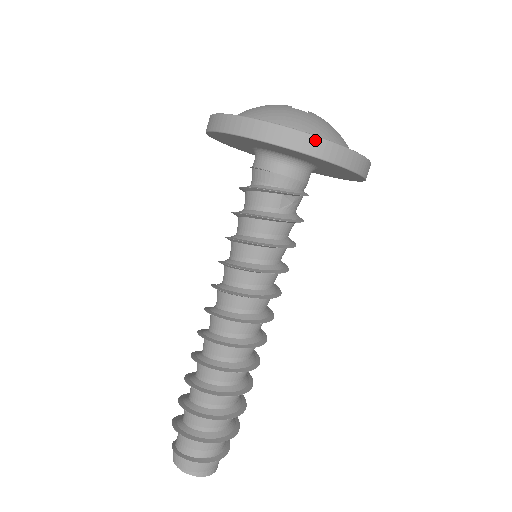
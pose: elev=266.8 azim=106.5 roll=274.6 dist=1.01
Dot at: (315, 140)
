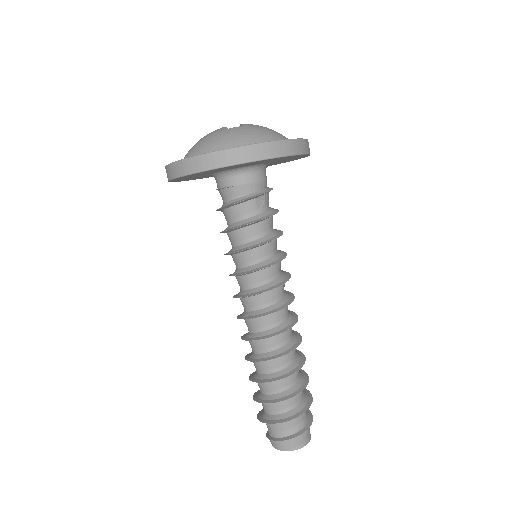
Dot at: (265, 146)
